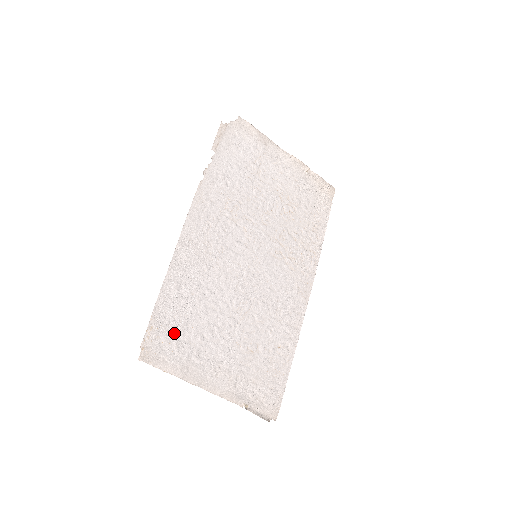
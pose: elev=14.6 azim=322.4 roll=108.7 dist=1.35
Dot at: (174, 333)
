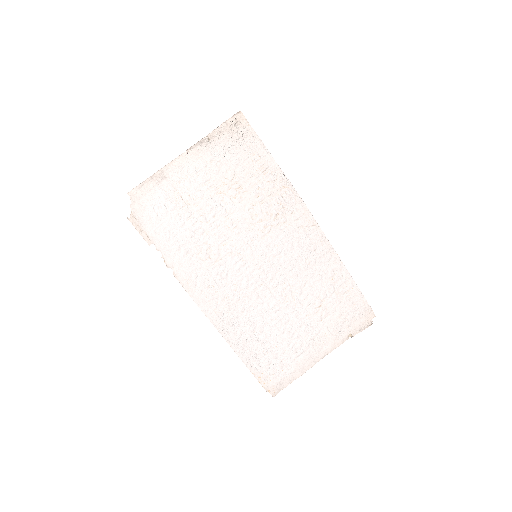
Dot at: (272, 363)
